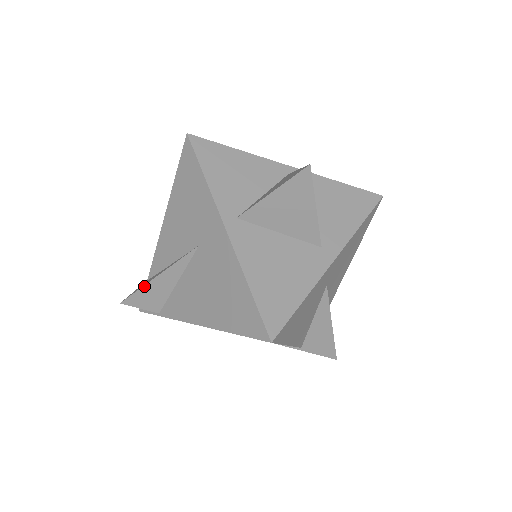
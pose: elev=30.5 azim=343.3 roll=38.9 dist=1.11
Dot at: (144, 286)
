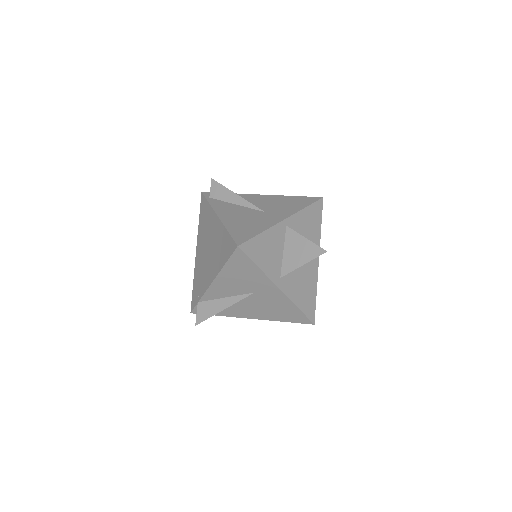
Dot at: occluded
